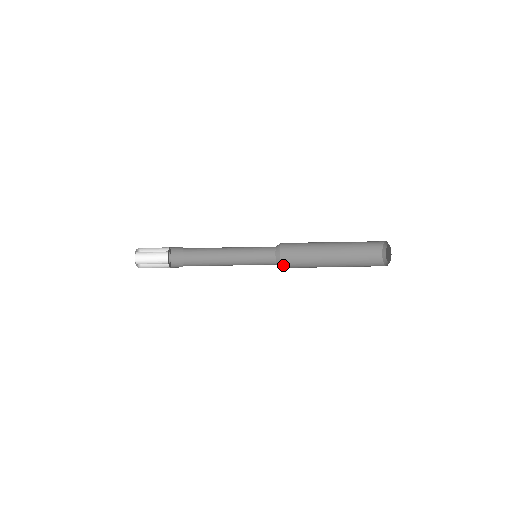
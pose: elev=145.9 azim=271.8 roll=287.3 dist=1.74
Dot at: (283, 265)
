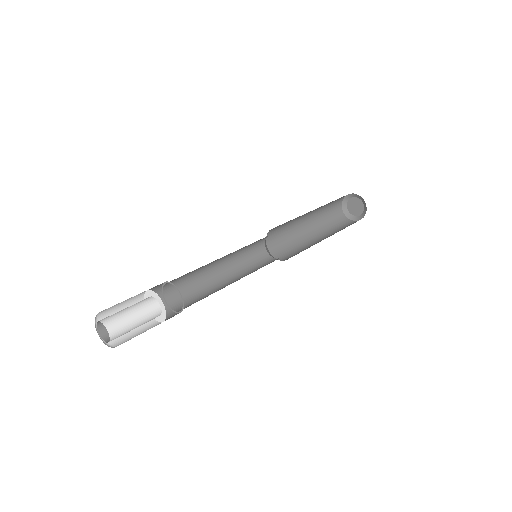
Dot at: (271, 250)
